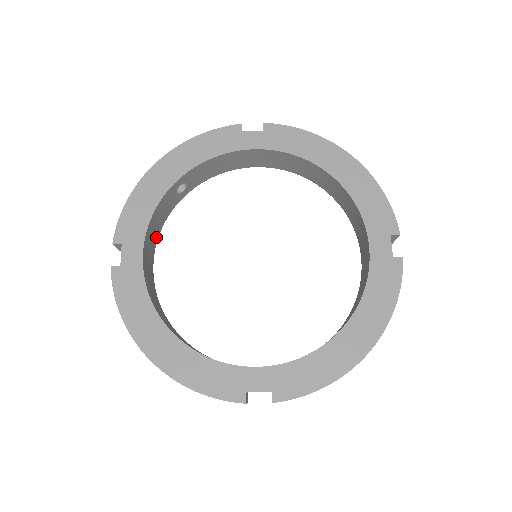
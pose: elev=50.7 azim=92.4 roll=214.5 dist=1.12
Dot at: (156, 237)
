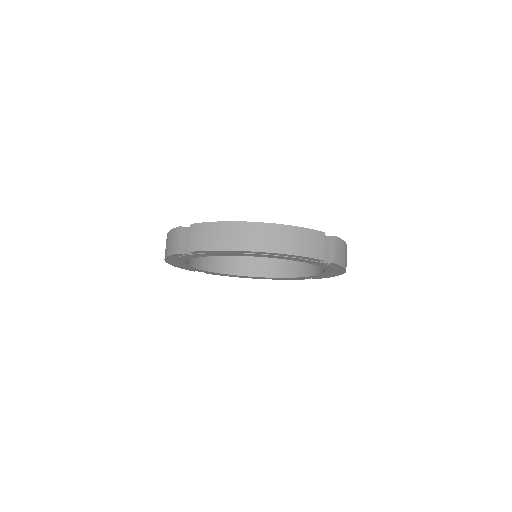
Dot at: occluded
